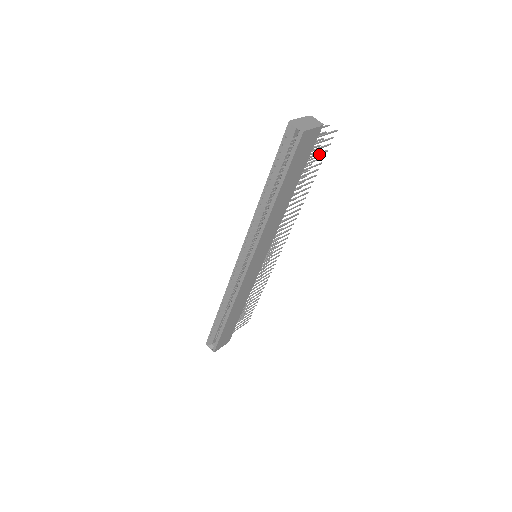
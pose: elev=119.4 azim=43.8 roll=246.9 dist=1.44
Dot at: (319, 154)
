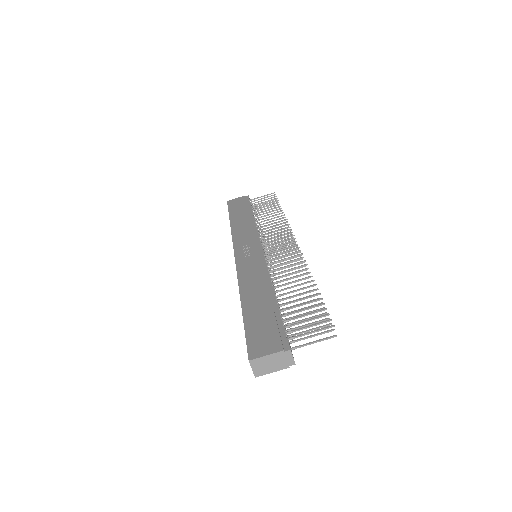
Dot at: (311, 324)
